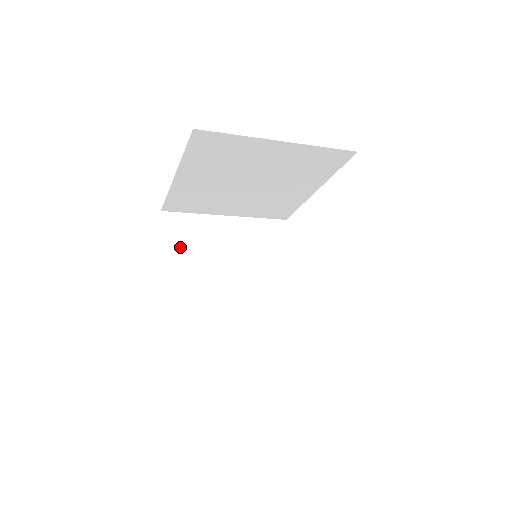
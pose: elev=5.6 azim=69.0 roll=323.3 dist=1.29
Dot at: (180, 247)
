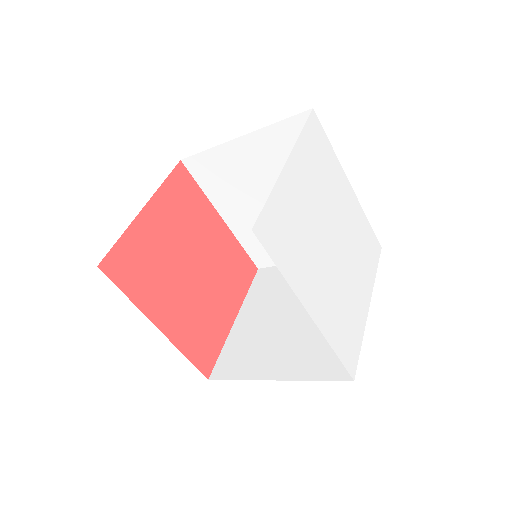
Dot at: (261, 293)
